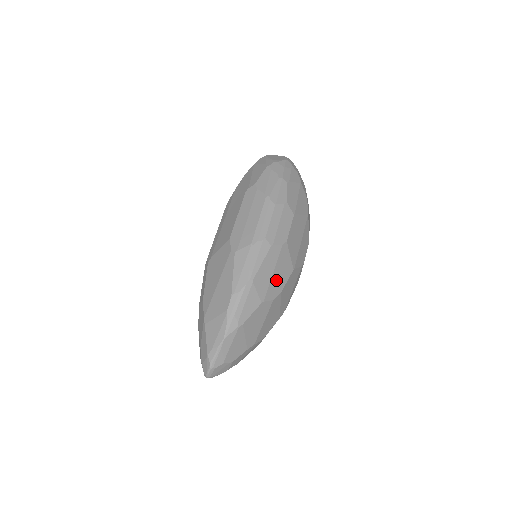
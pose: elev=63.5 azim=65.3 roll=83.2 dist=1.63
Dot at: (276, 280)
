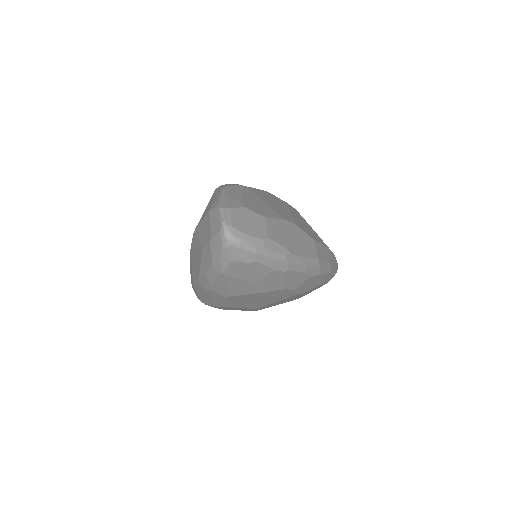
Dot at: occluded
